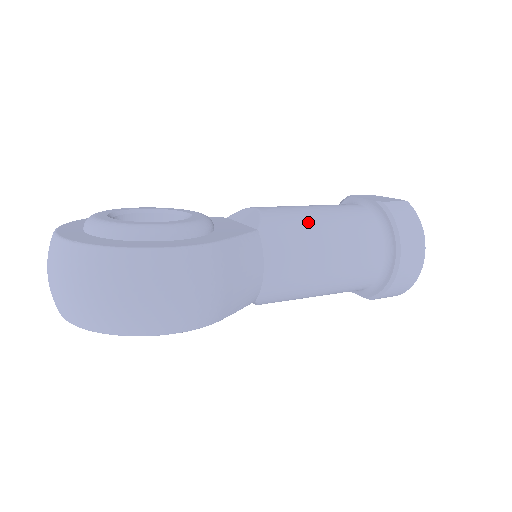
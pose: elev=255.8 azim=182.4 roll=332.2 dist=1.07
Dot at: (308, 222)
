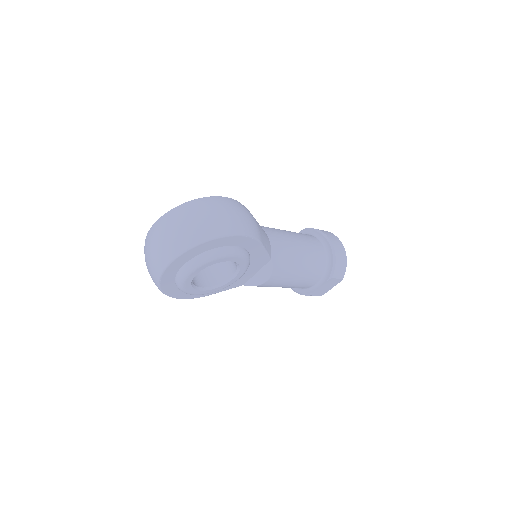
Dot at: occluded
